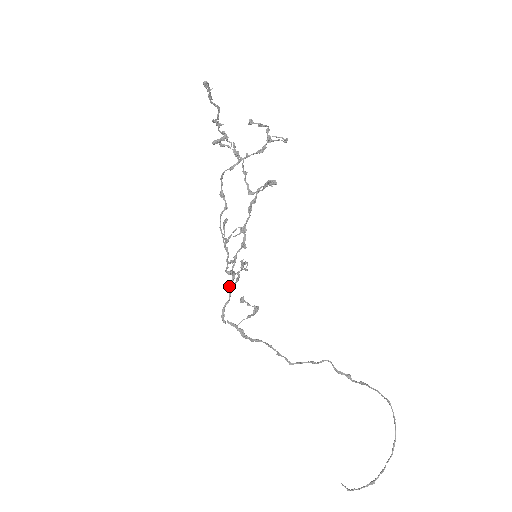
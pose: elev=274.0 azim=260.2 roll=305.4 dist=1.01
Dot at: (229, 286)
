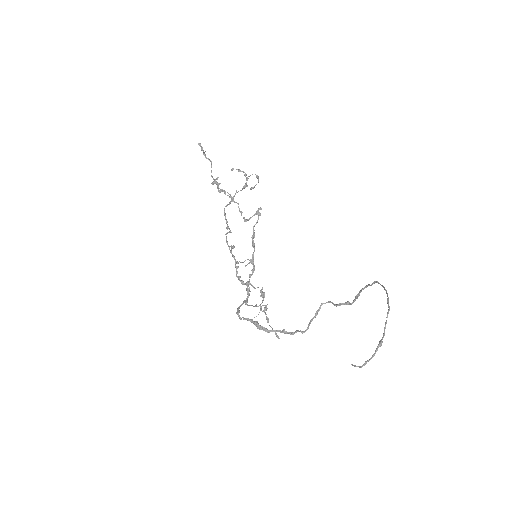
Dot at: occluded
